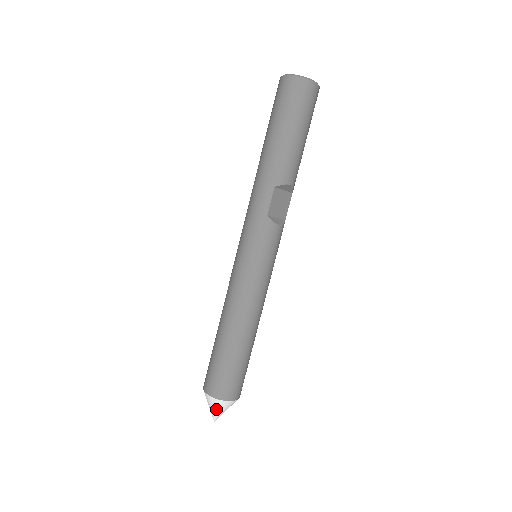
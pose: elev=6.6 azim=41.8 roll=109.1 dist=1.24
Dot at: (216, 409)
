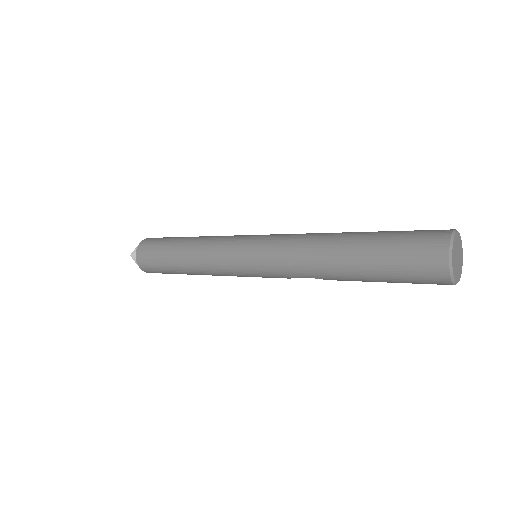
Dot at: occluded
